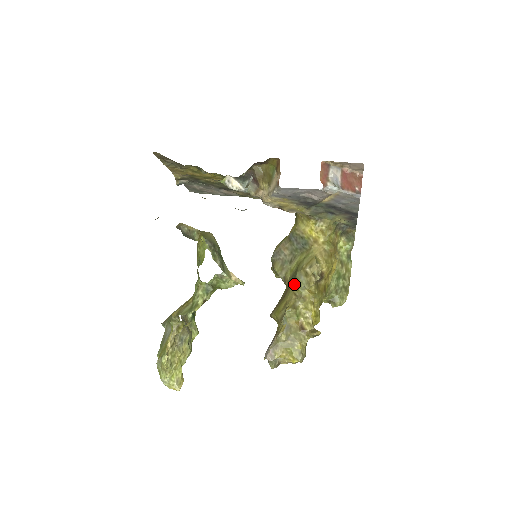
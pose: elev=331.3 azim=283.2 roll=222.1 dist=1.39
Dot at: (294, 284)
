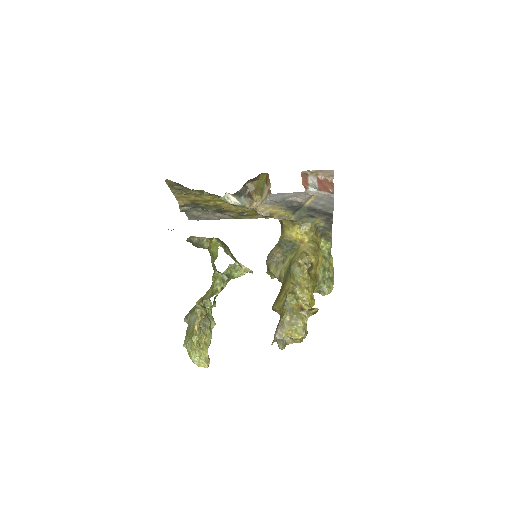
Dot at: (290, 276)
